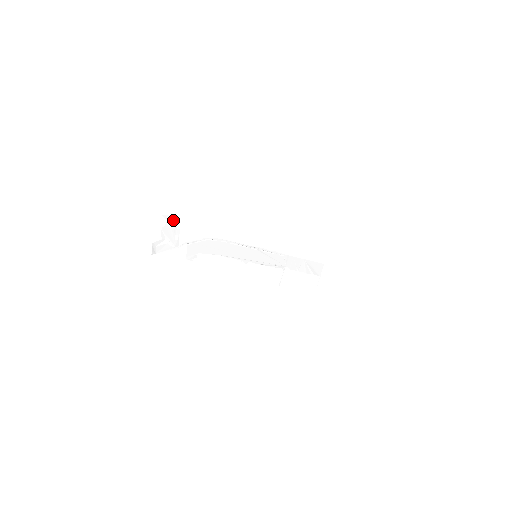
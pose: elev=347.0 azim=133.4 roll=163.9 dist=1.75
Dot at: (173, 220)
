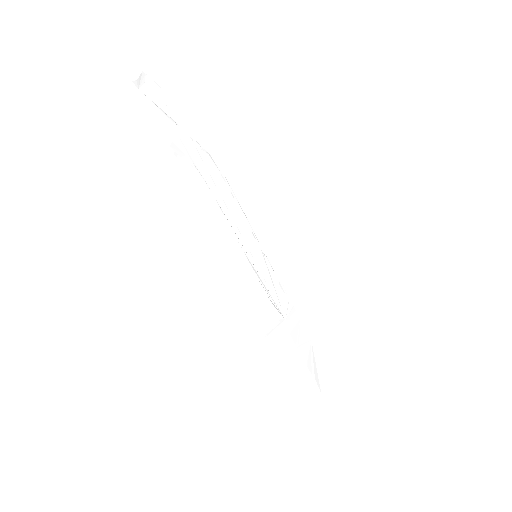
Dot at: (186, 84)
